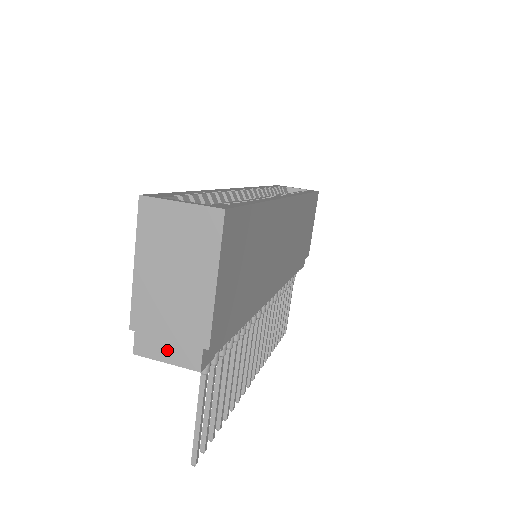
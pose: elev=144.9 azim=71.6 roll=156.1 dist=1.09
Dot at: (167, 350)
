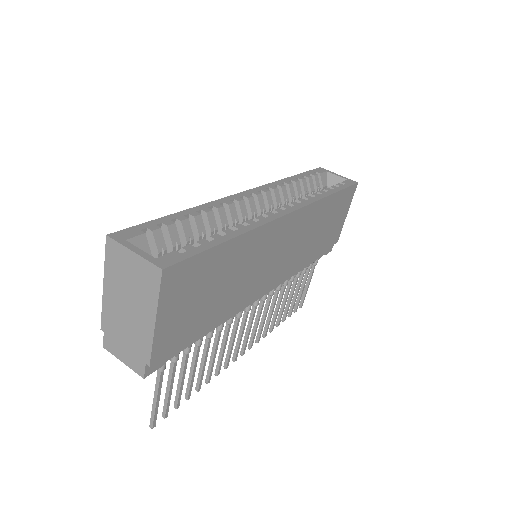
Dot at: (123, 354)
